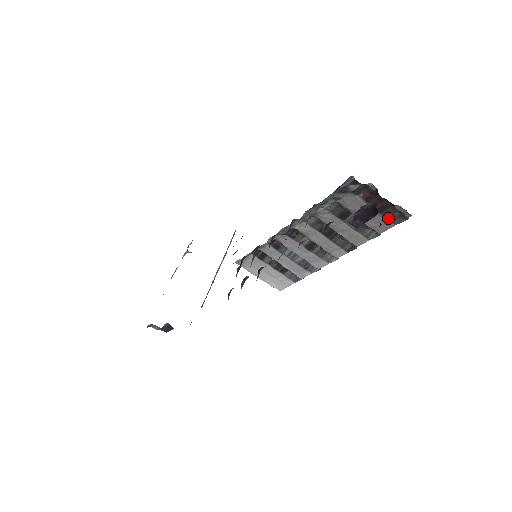
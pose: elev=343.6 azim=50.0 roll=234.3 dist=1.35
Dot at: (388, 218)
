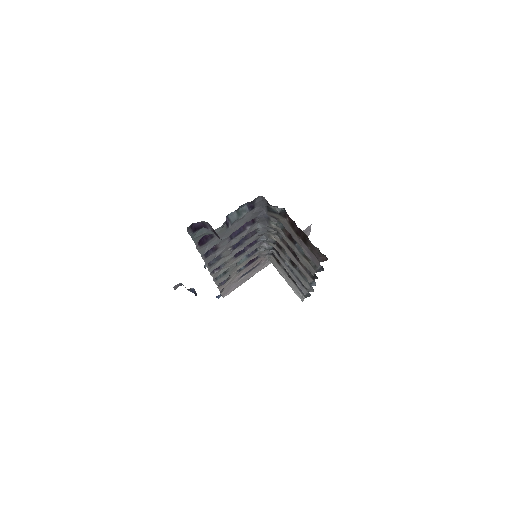
Dot at: (312, 252)
